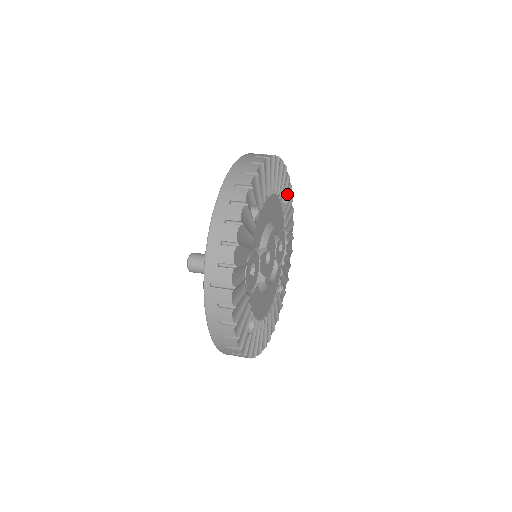
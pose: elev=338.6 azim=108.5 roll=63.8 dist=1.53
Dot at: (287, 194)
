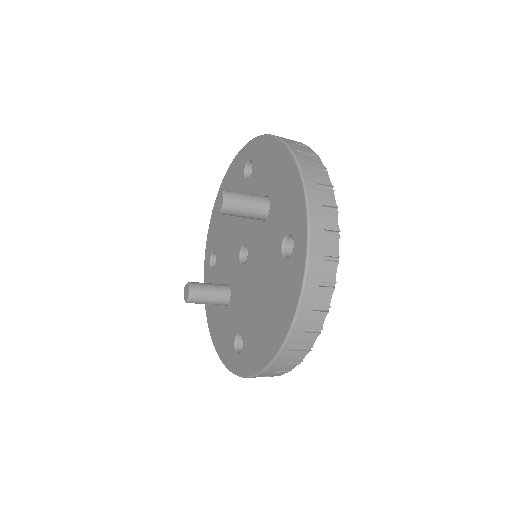
Dot at: occluded
